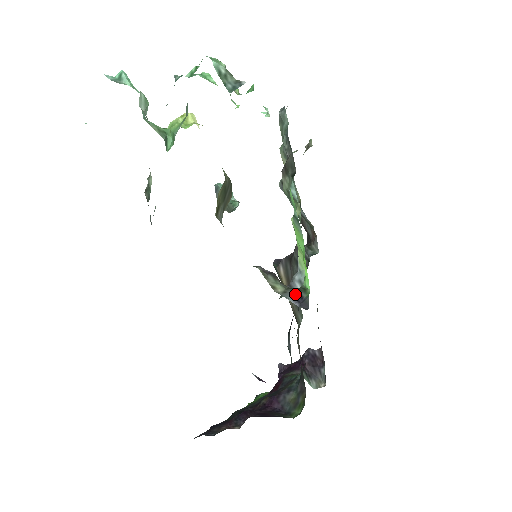
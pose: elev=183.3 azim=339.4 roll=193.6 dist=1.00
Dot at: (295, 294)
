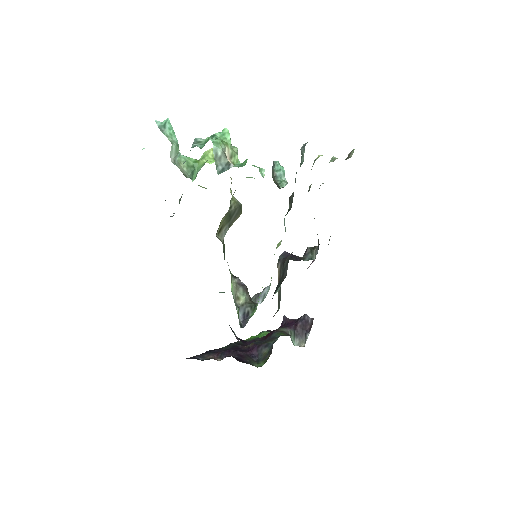
Dot at: (246, 310)
